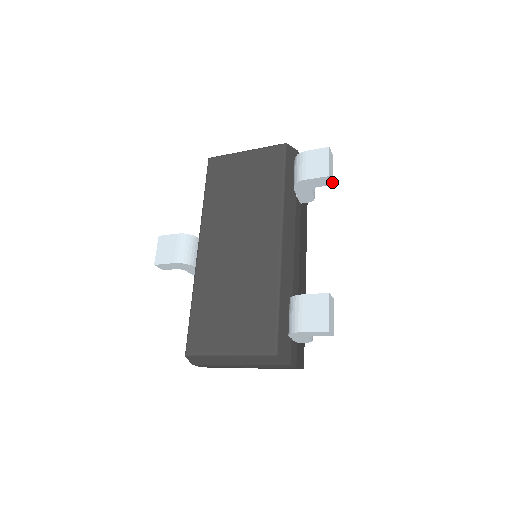
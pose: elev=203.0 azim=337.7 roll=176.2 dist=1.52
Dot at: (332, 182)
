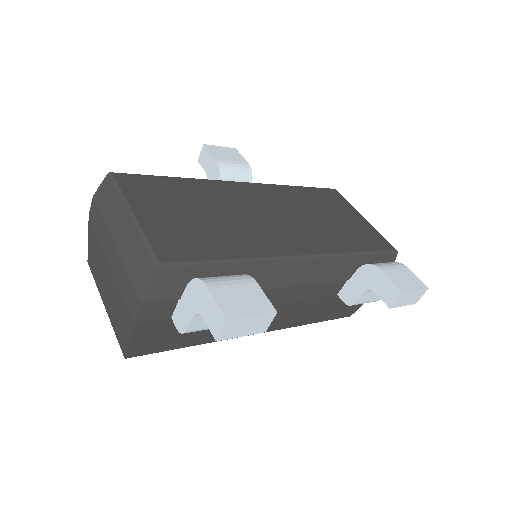
Dot at: (393, 304)
